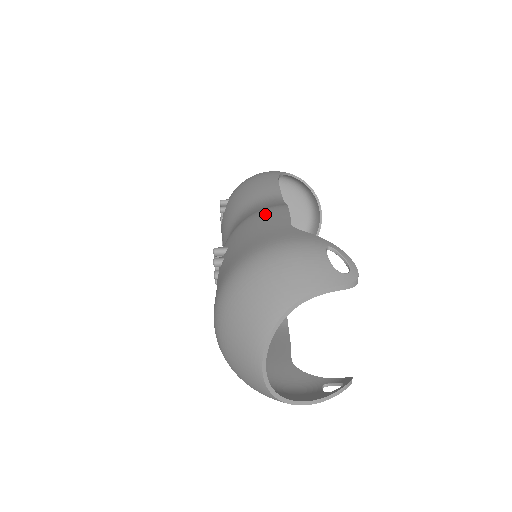
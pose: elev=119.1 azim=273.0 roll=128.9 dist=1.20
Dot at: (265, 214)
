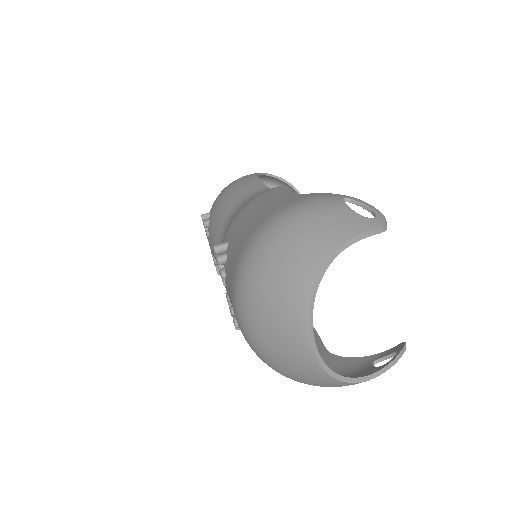
Dot at: (260, 197)
